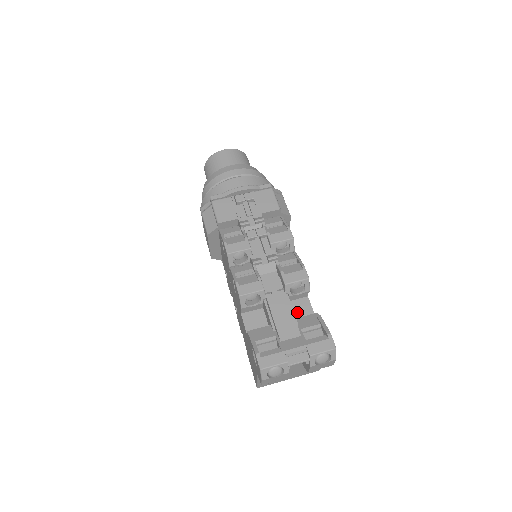
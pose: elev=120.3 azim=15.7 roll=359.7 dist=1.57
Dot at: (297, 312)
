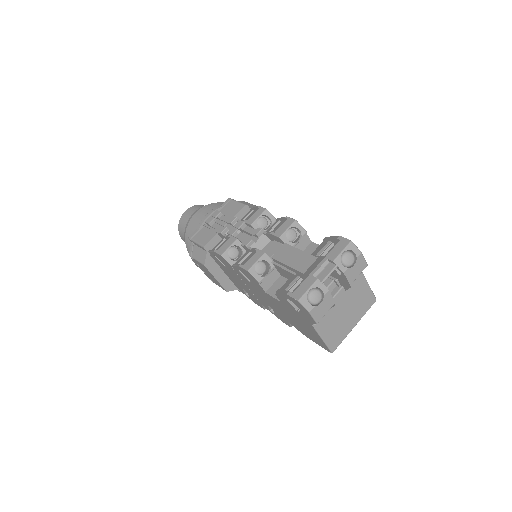
Dot at: occluded
